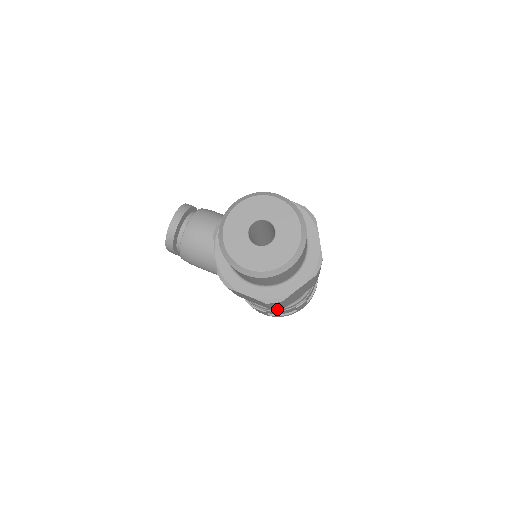
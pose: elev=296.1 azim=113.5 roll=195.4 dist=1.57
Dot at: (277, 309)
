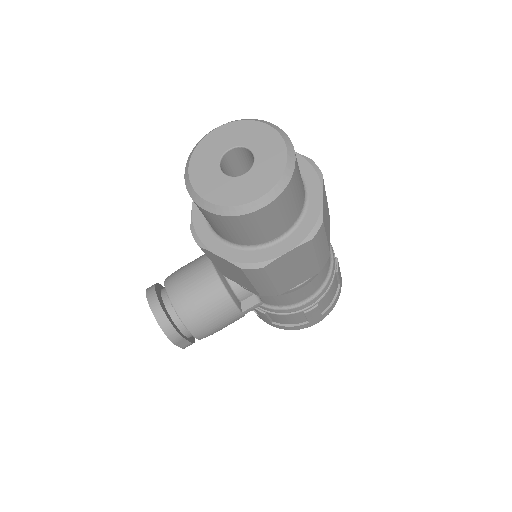
Dot at: (324, 287)
